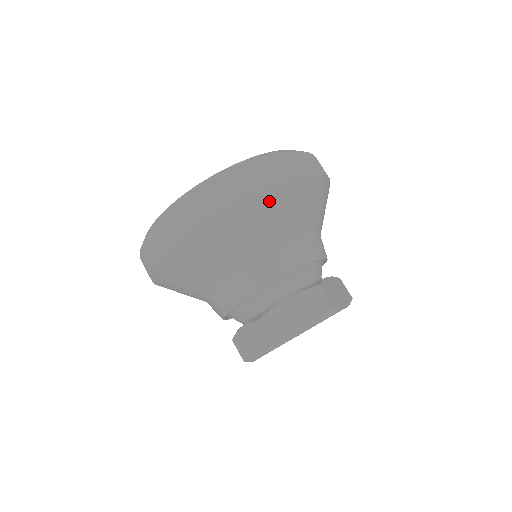
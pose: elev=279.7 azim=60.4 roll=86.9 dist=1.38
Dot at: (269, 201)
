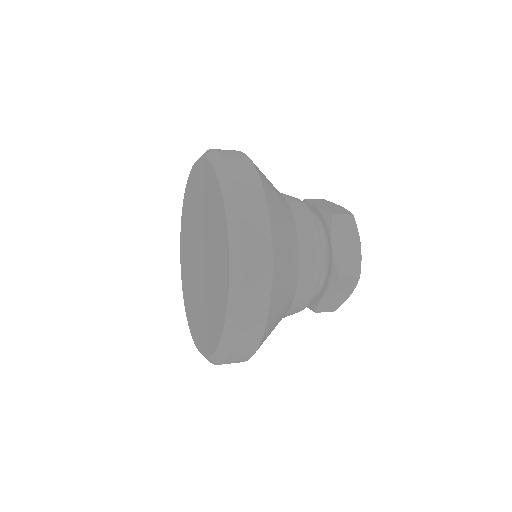
Dot at: (272, 322)
